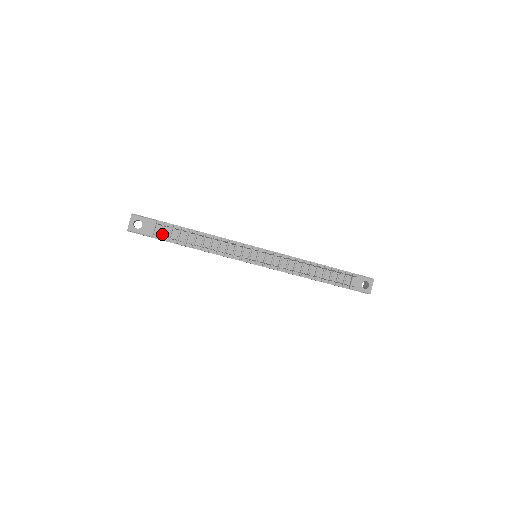
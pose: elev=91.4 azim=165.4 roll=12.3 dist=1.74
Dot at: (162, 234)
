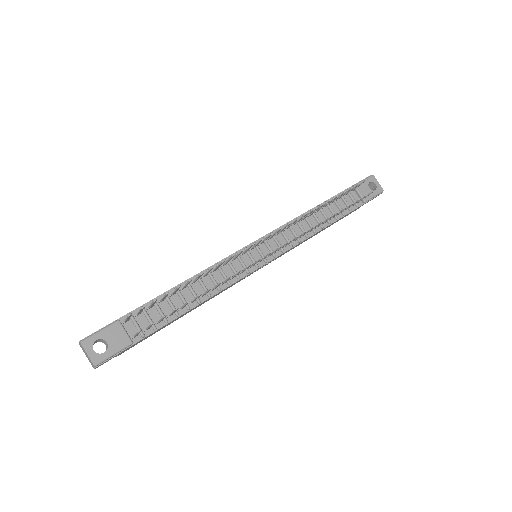
Dot at: (140, 329)
